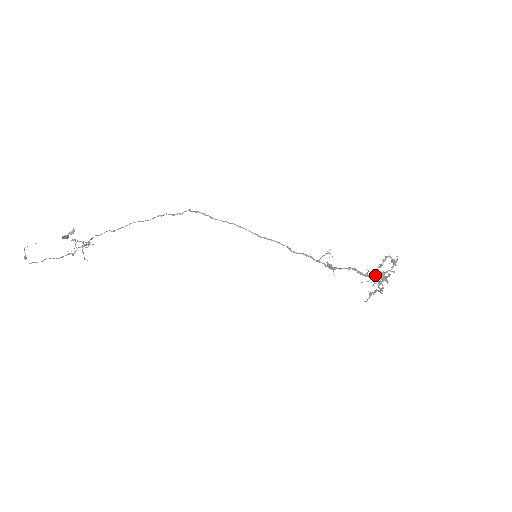
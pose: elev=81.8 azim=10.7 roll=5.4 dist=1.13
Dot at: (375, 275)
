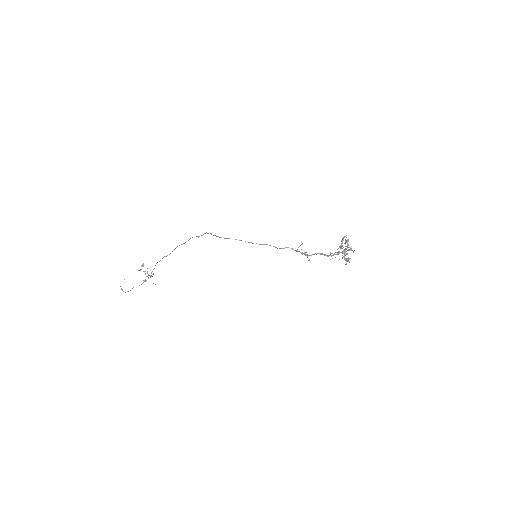
Dot at: (337, 253)
